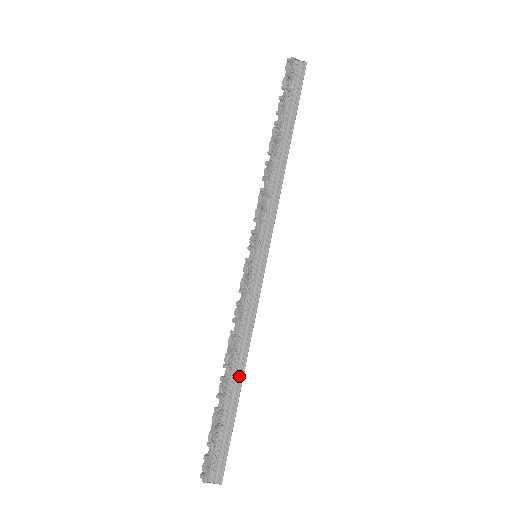
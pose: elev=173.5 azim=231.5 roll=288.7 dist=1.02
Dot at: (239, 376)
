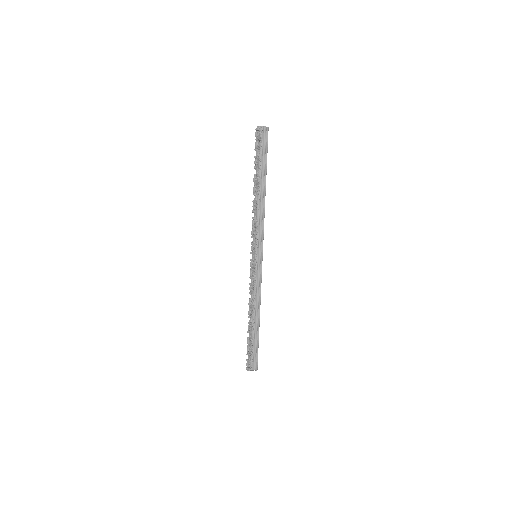
Dot at: (257, 320)
